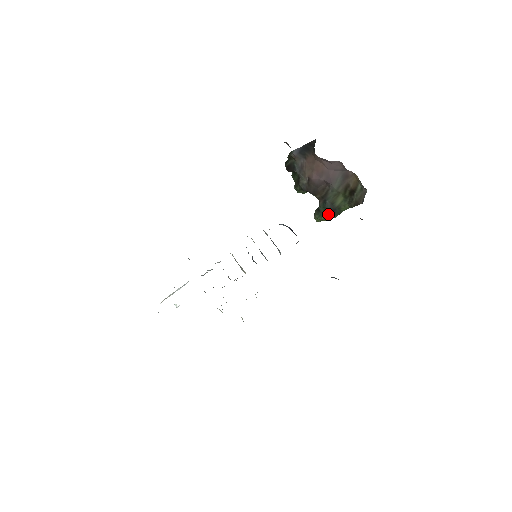
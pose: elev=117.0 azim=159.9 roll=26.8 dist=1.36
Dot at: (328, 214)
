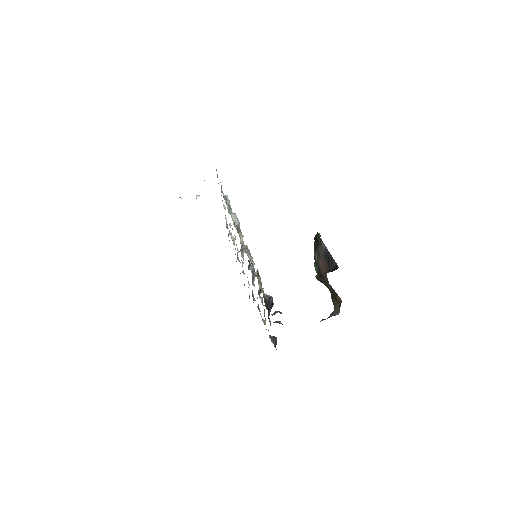
Dot at: (318, 279)
